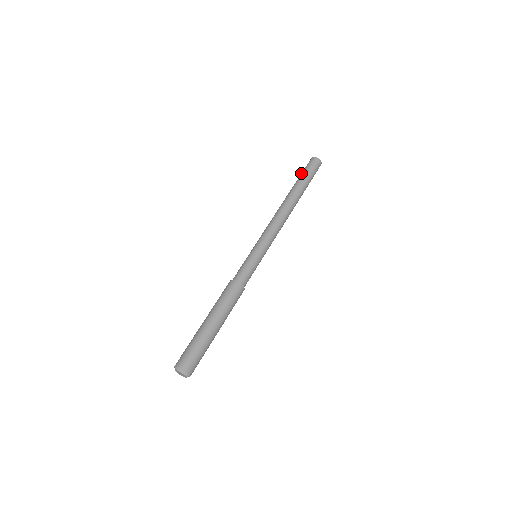
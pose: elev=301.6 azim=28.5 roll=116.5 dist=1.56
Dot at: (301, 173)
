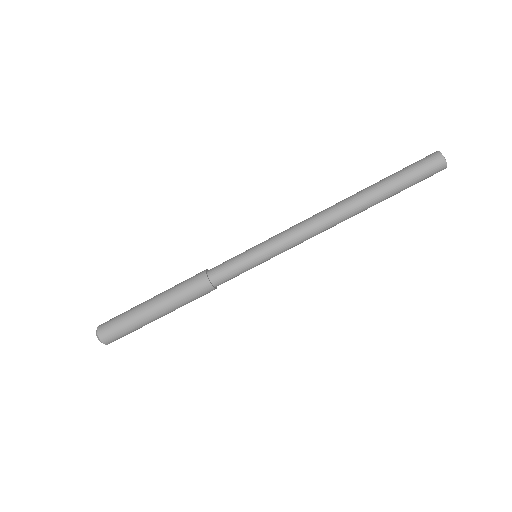
Dot at: (407, 175)
